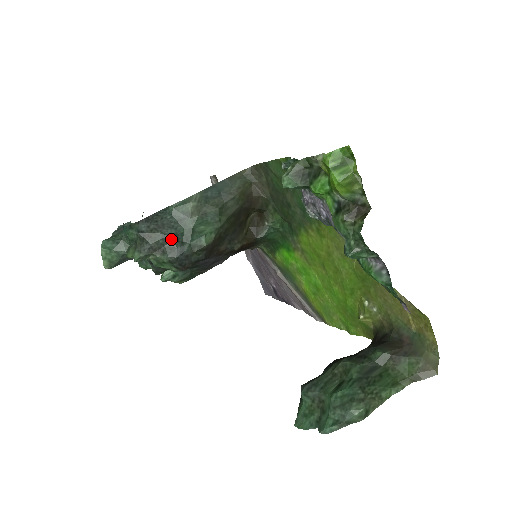
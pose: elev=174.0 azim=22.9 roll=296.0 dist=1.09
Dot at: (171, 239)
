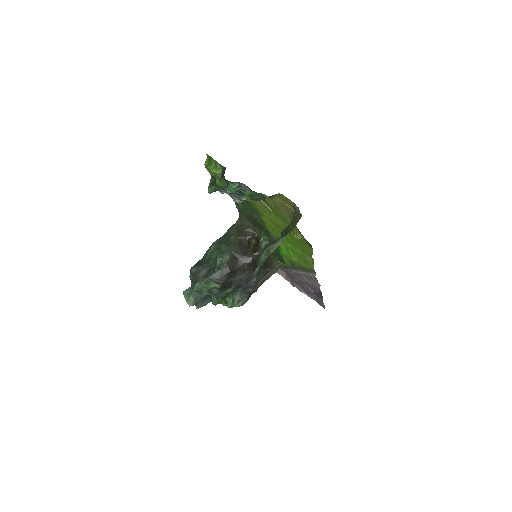
Dot at: (207, 268)
